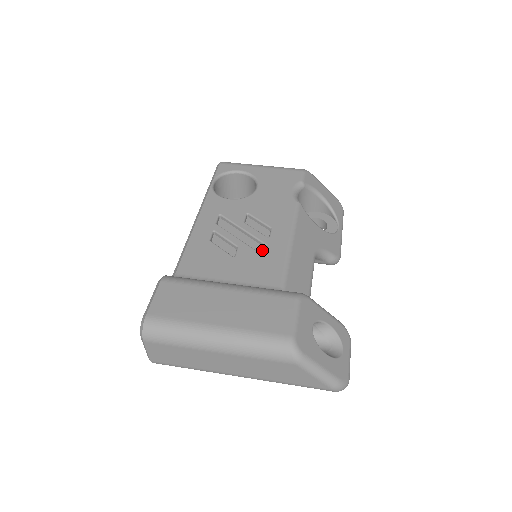
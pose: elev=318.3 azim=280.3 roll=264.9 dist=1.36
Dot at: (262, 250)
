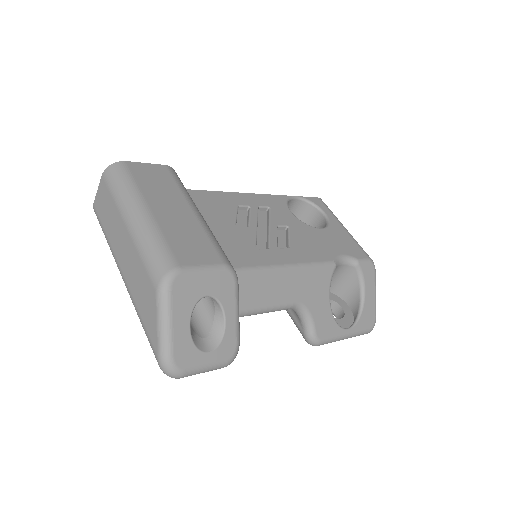
Dot at: (262, 248)
